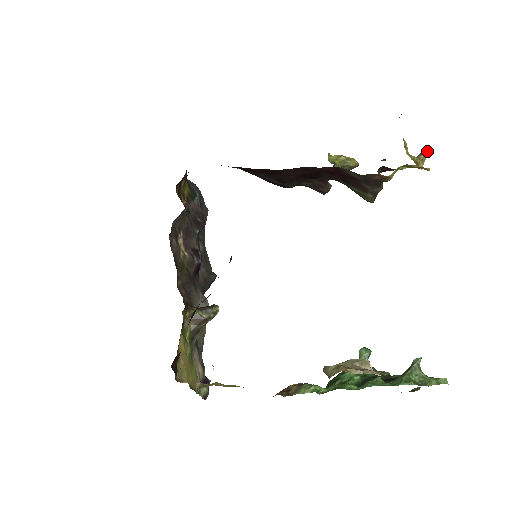
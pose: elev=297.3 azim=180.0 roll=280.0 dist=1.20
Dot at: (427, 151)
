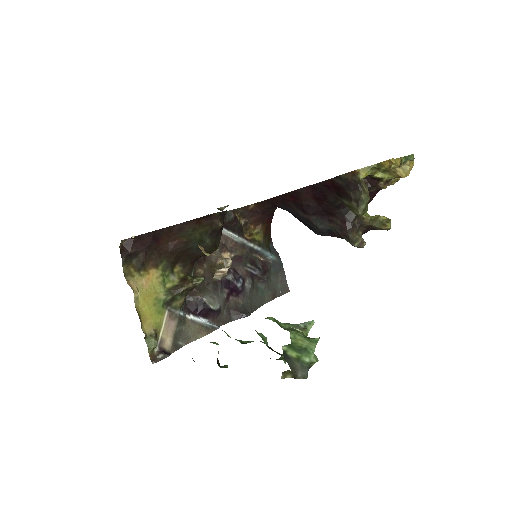
Dot at: (408, 160)
